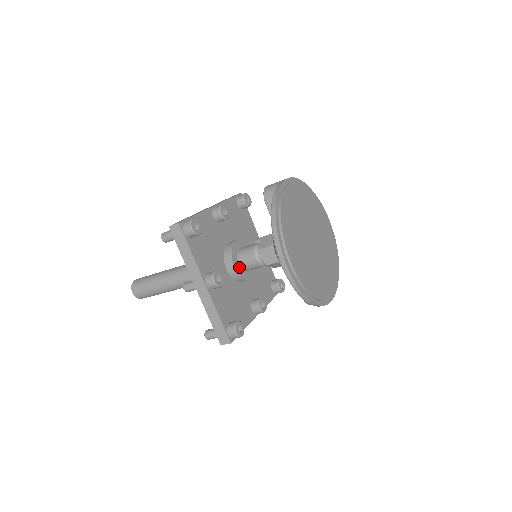
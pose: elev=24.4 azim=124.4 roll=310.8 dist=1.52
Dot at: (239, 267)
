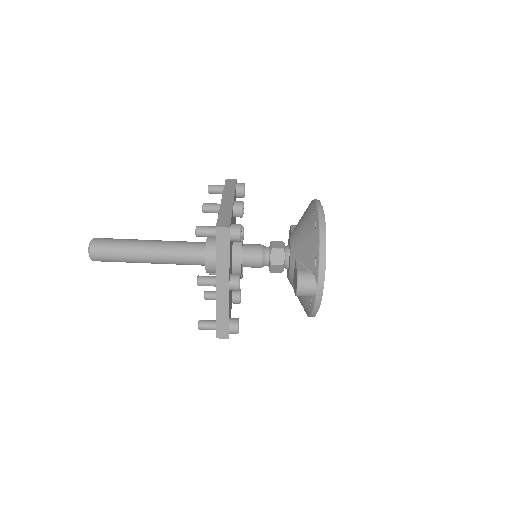
Dot at: (242, 245)
